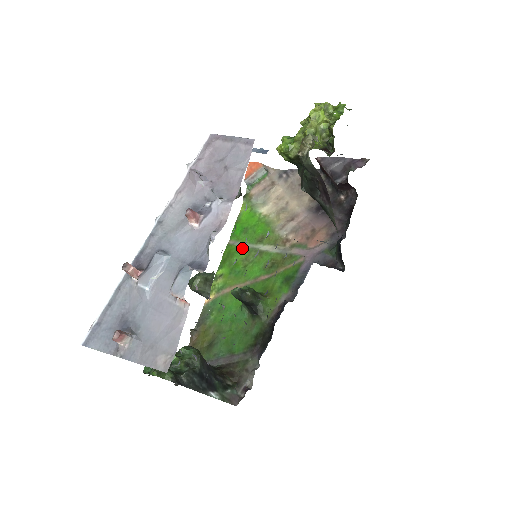
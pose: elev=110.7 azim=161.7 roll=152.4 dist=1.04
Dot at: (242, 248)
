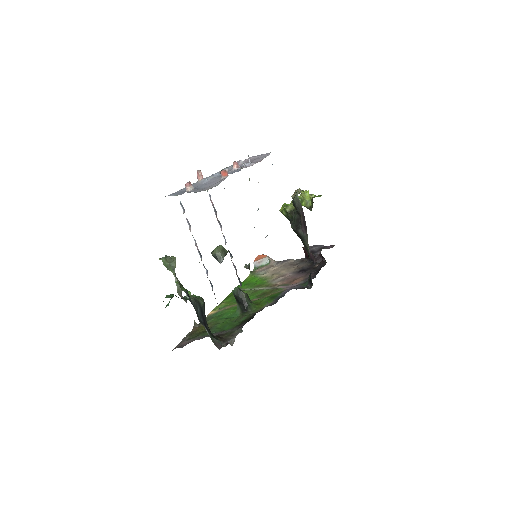
Dot at: (243, 290)
